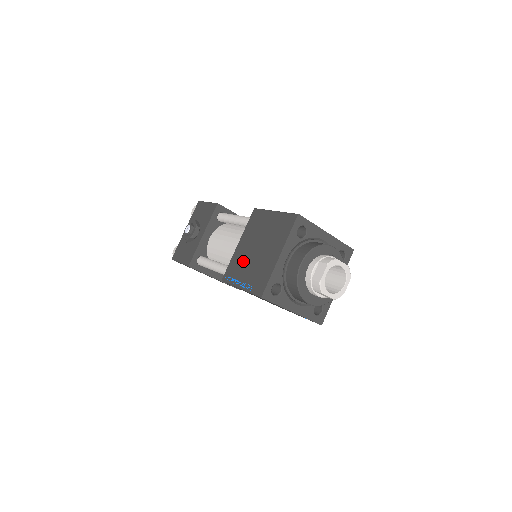
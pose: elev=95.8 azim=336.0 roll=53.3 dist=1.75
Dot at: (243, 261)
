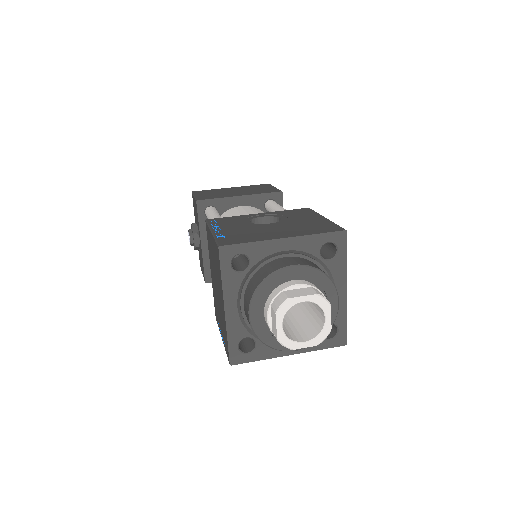
Dot at: (216, 300)
